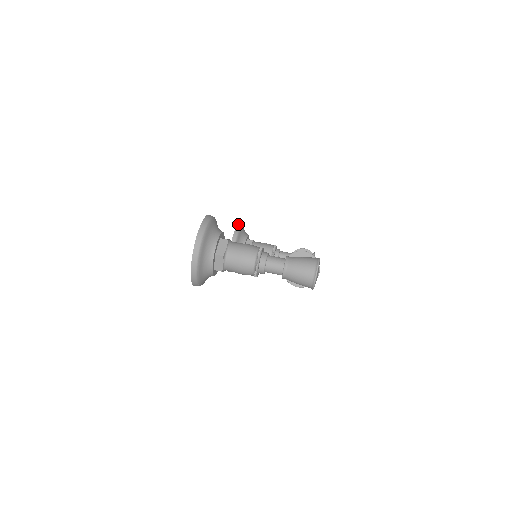
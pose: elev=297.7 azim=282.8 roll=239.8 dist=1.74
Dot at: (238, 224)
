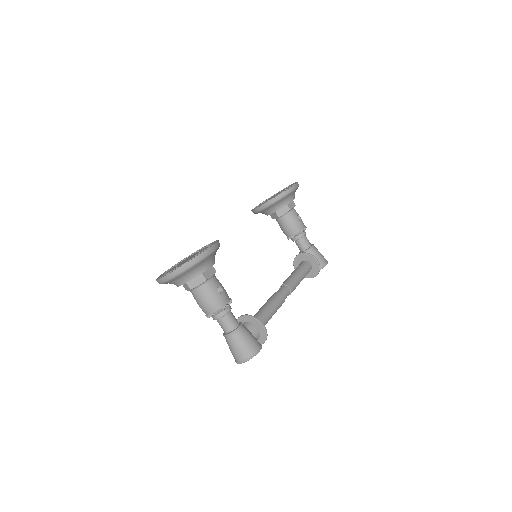
Dot at: (290, 188)
